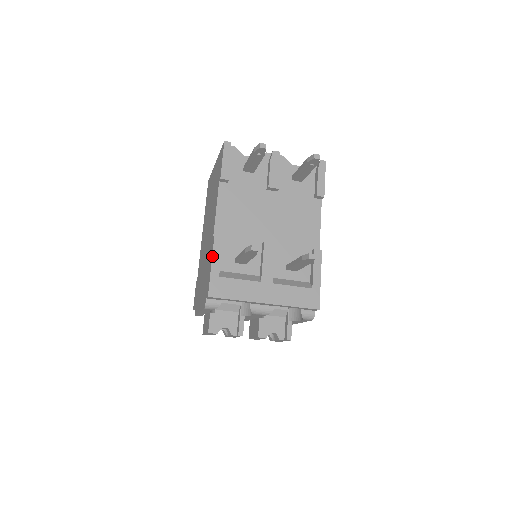
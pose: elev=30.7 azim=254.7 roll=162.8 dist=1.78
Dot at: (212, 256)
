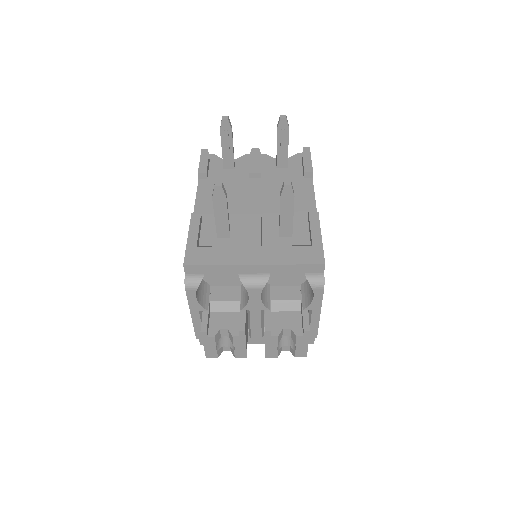
Dot at: (188, 231)
